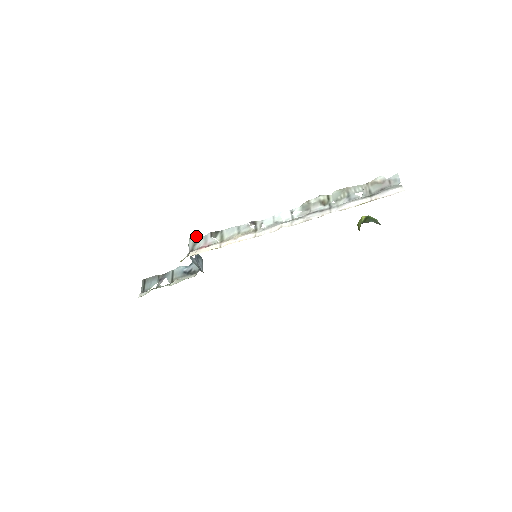
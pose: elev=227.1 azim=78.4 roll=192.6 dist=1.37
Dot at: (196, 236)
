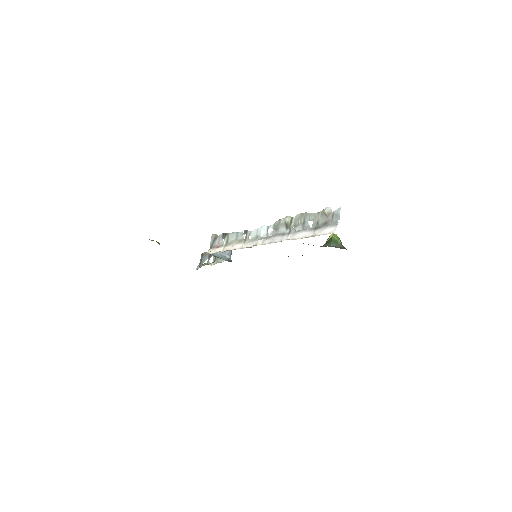
Dot at: (215, 234)
